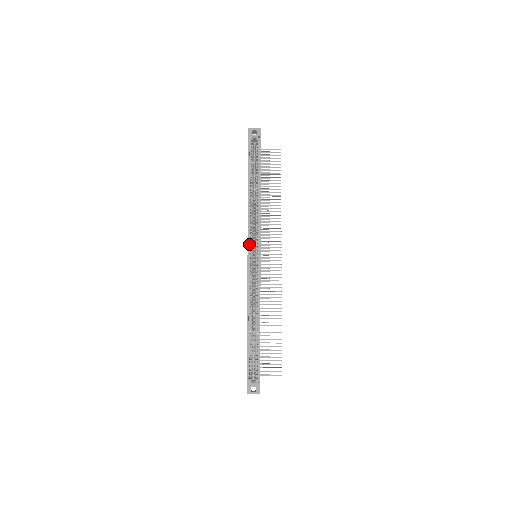
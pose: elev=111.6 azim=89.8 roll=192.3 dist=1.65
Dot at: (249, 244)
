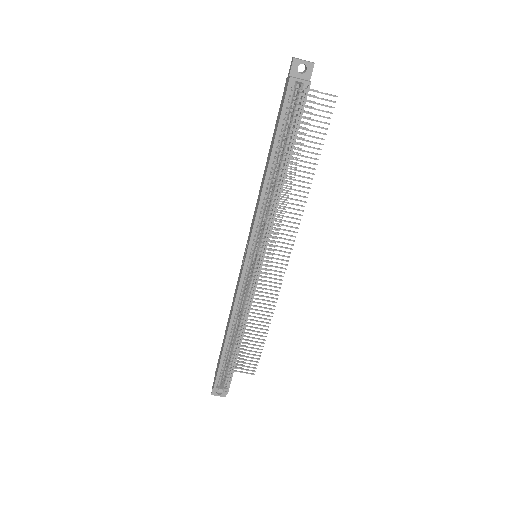
Dot at: (249, 249)
